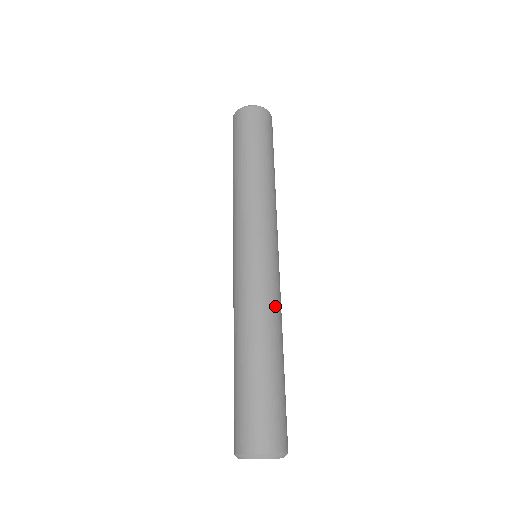
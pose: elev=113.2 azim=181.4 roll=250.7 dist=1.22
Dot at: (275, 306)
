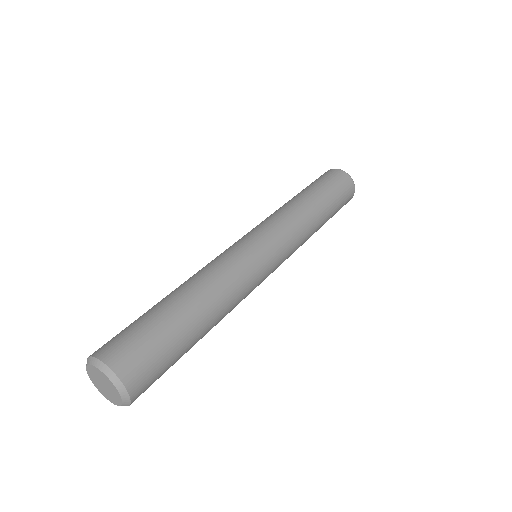
Dot at: (239, 300)
